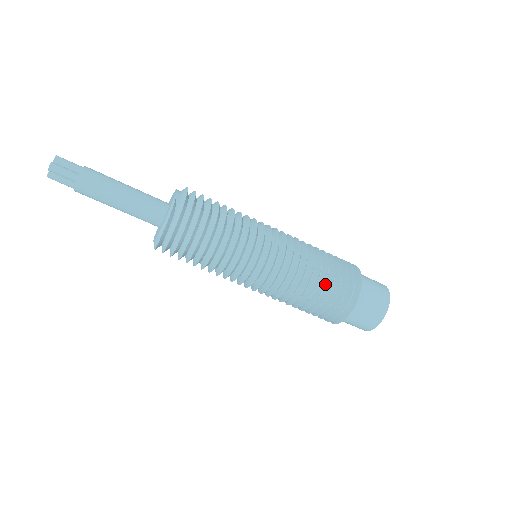
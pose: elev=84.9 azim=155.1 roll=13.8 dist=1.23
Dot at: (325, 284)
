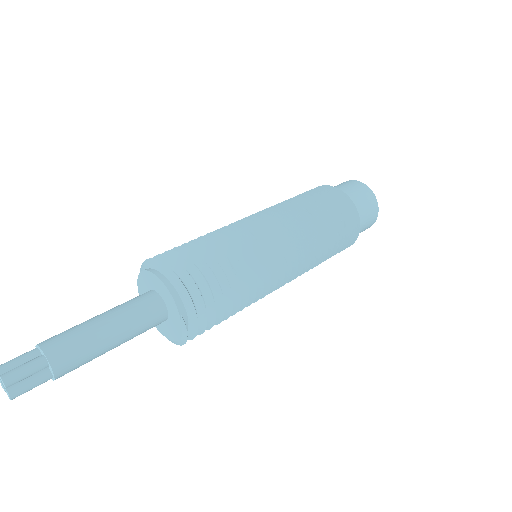
Dot at: occluded
